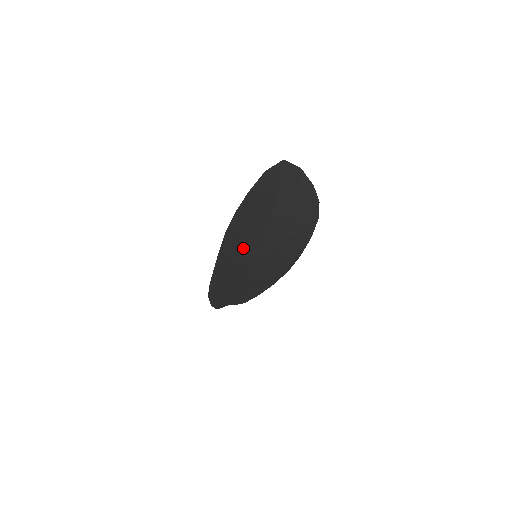
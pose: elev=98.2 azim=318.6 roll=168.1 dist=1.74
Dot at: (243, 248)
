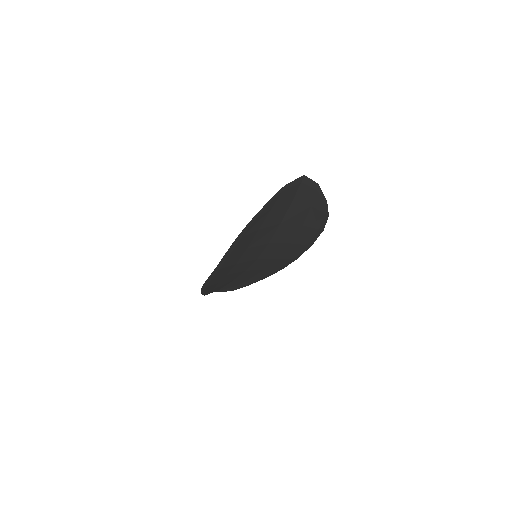
Dot at: (247, 251)
